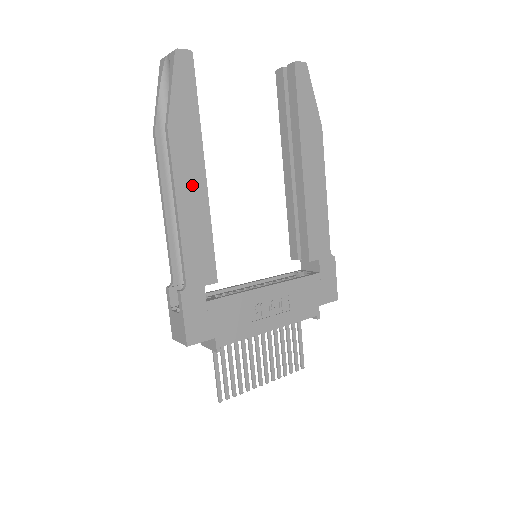
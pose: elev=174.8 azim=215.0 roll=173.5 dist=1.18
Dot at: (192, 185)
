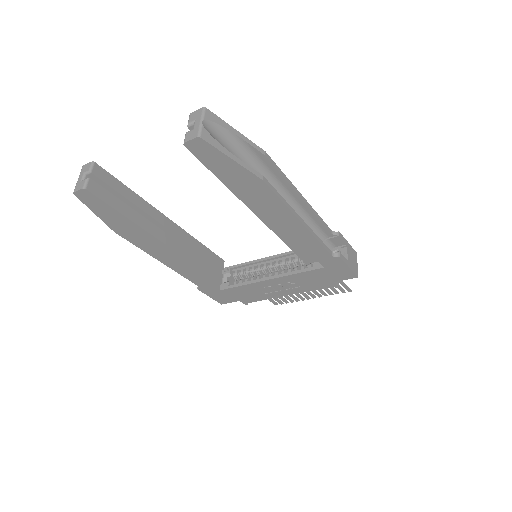
Dot at: (161, 251)
